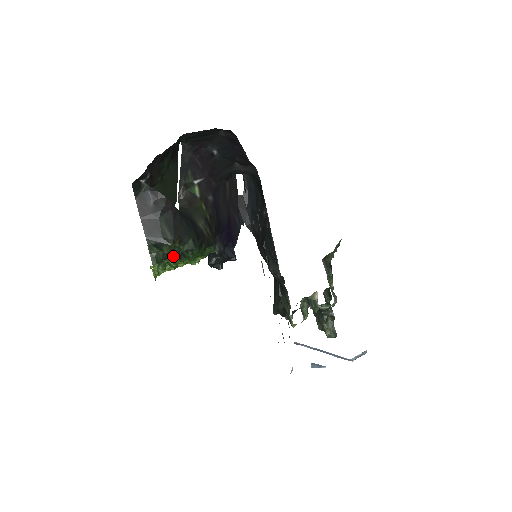
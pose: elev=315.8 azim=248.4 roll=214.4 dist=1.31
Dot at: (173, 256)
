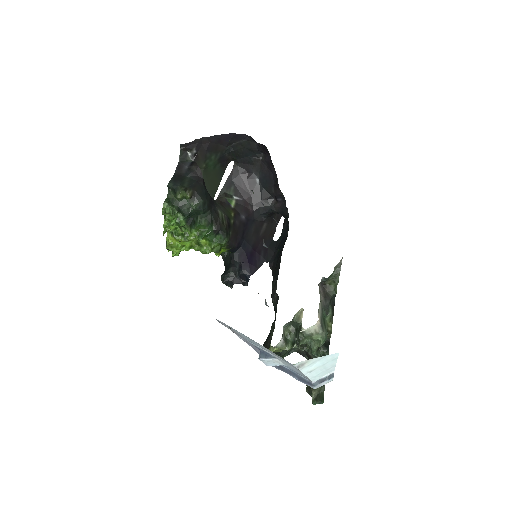
Dot at: (183, 208)
